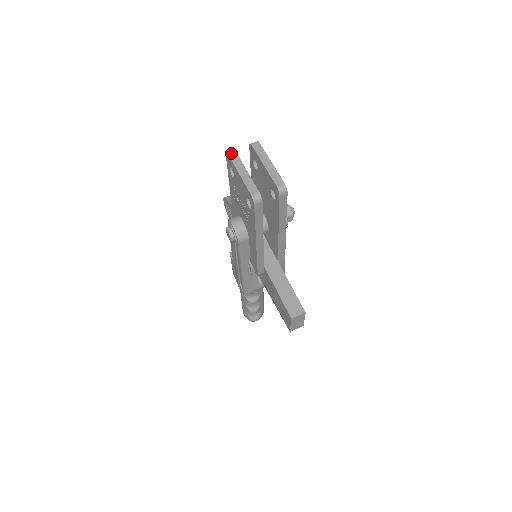
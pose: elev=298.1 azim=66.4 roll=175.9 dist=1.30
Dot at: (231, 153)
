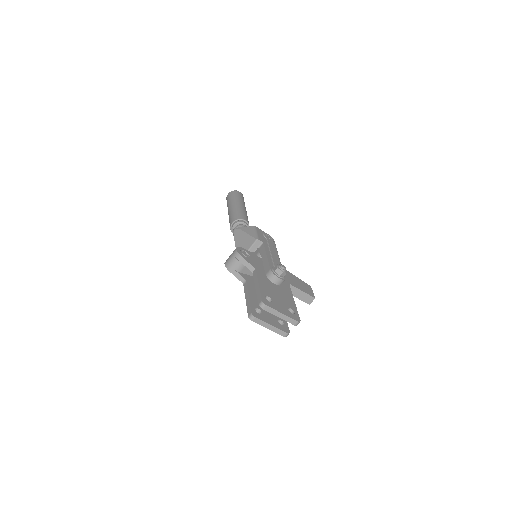
Dot at: (254, 320)
